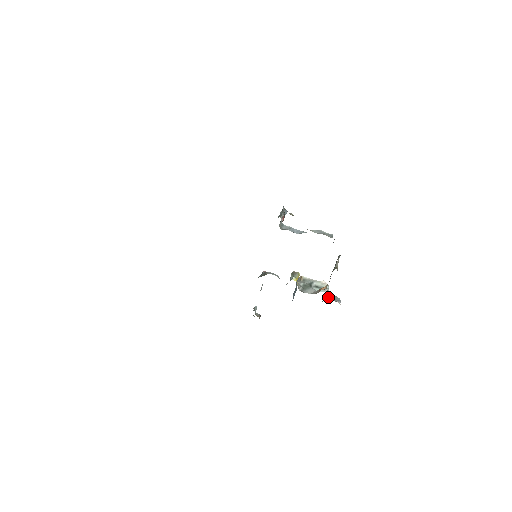
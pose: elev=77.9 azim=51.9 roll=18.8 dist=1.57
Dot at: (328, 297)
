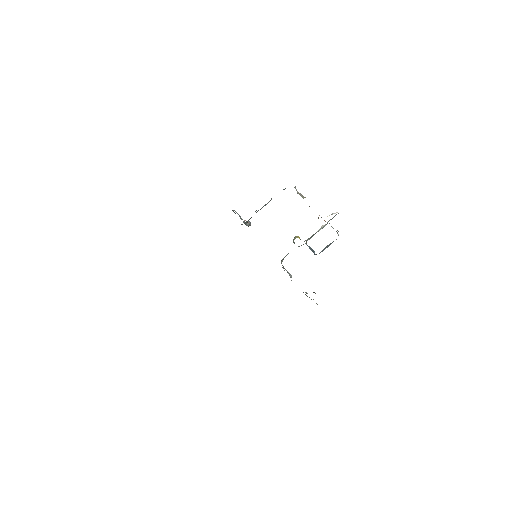
Dot at: occluded
